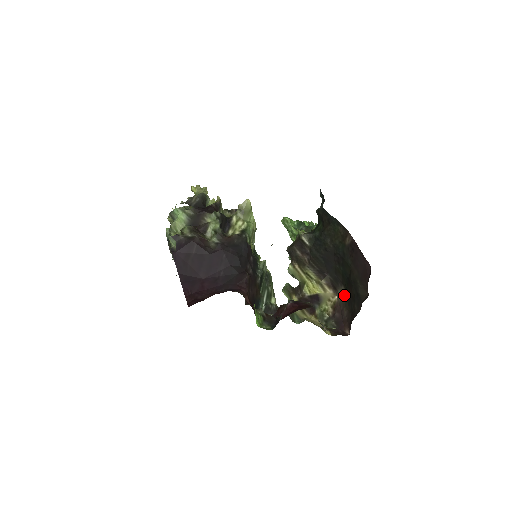
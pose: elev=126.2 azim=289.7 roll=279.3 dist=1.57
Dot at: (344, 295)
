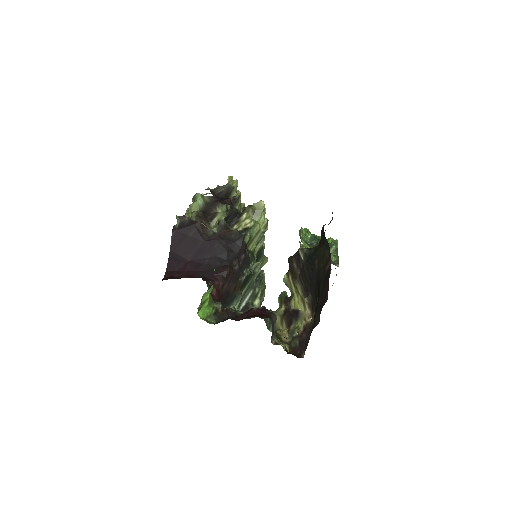
Dot at: occluded
